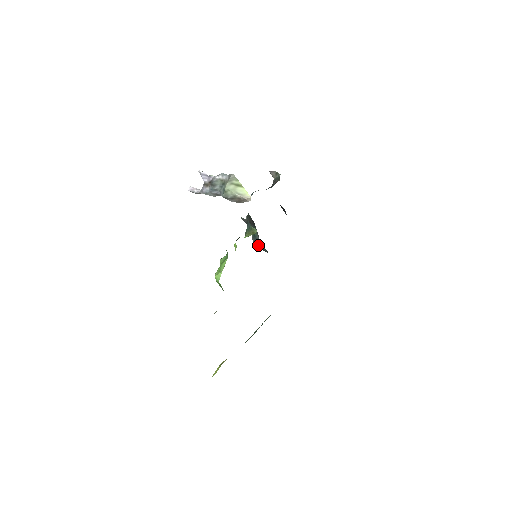
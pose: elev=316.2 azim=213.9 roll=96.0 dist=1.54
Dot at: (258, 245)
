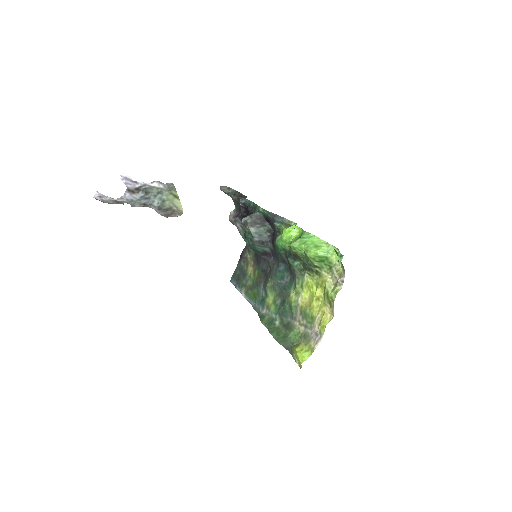
Dot at: (262, 244)
